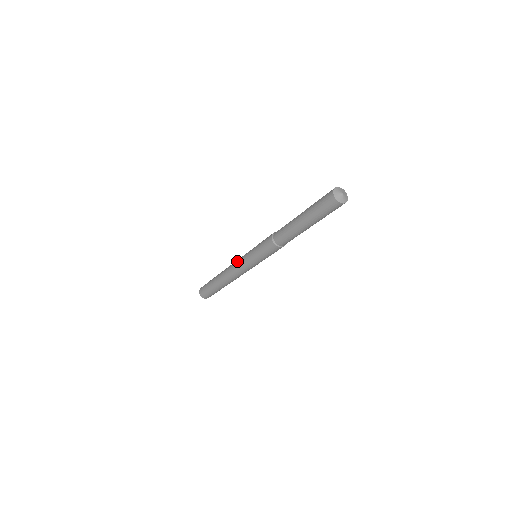
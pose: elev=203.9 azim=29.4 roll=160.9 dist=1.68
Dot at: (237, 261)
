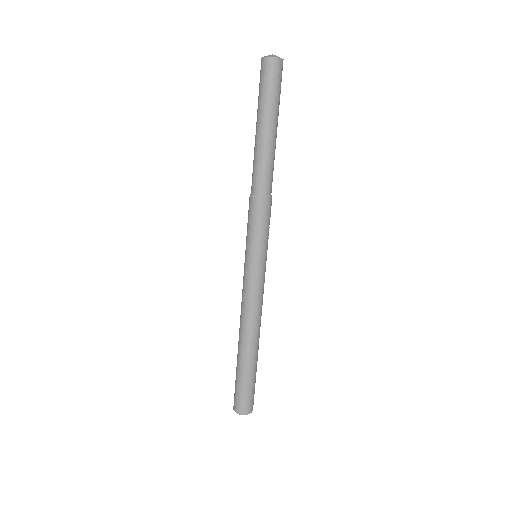
Dot at: occluded
